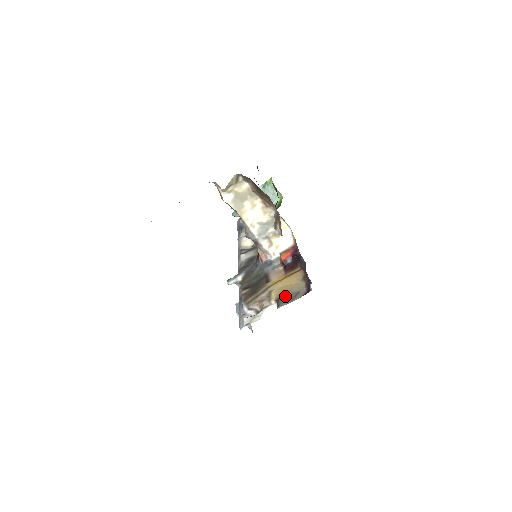
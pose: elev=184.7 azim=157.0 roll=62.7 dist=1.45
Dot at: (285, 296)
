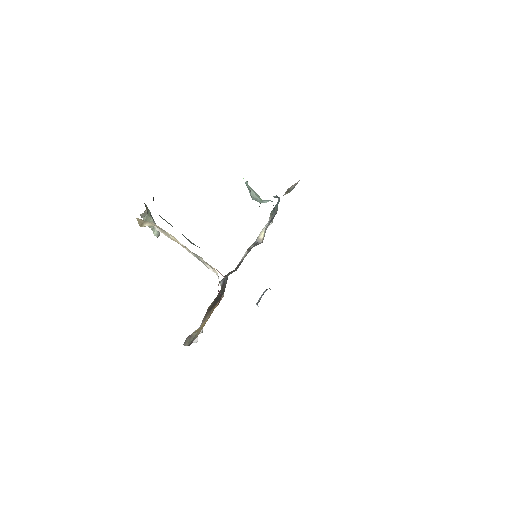
Dot at: (192, 335)
